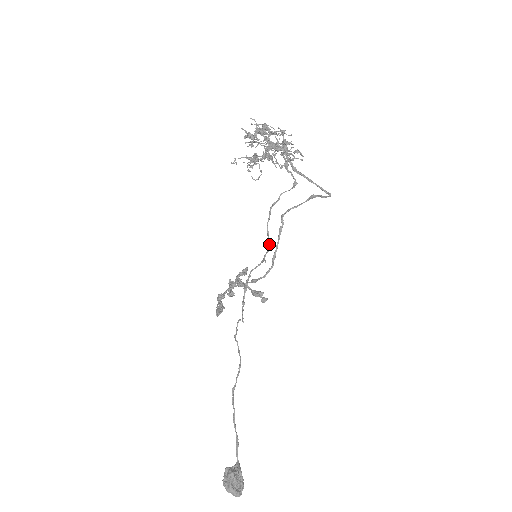
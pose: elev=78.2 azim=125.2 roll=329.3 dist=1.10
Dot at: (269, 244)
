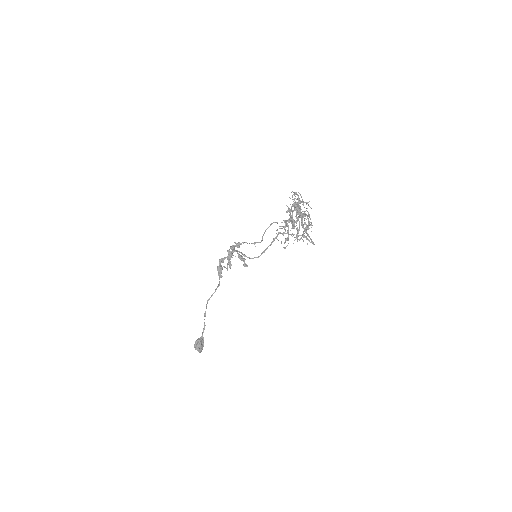
Dot at: (262, 240)
